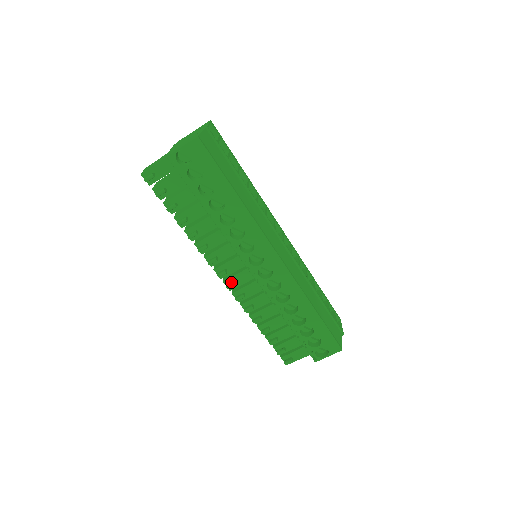
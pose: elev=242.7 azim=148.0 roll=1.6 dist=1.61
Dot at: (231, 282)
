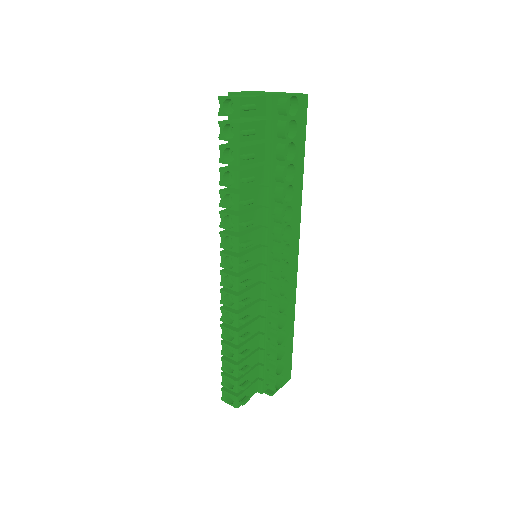
Dot at: (243, 280)
